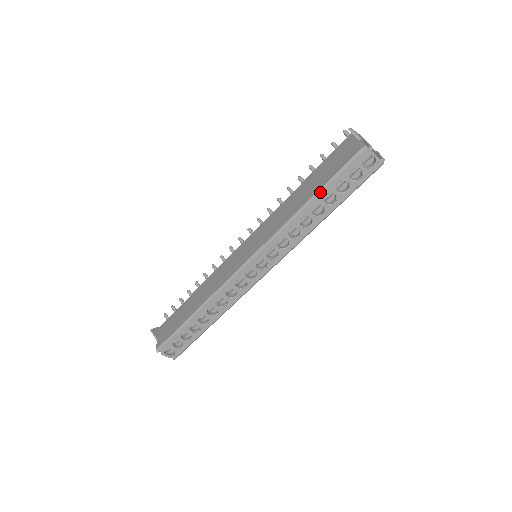
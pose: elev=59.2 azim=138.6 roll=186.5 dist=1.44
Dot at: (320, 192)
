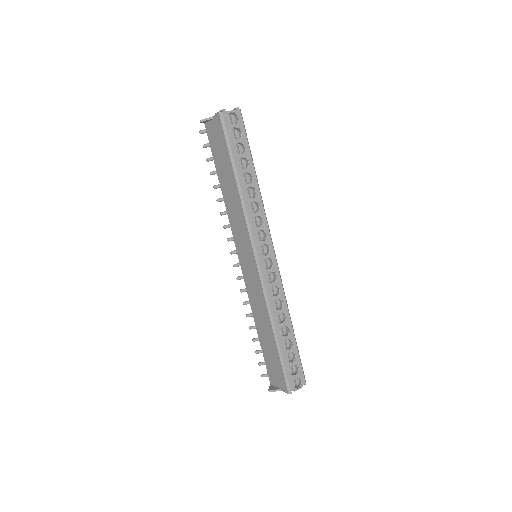
Dot at: (234, 167)
